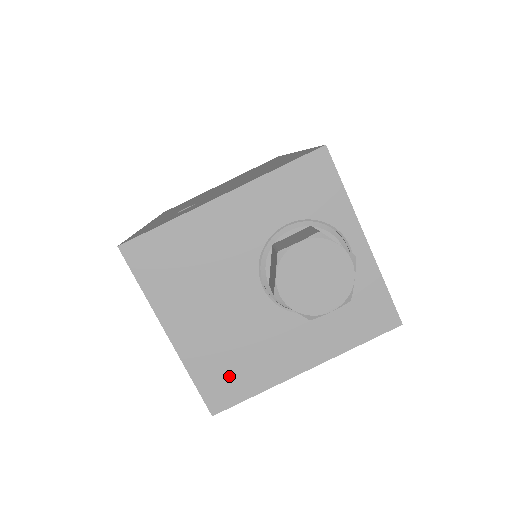
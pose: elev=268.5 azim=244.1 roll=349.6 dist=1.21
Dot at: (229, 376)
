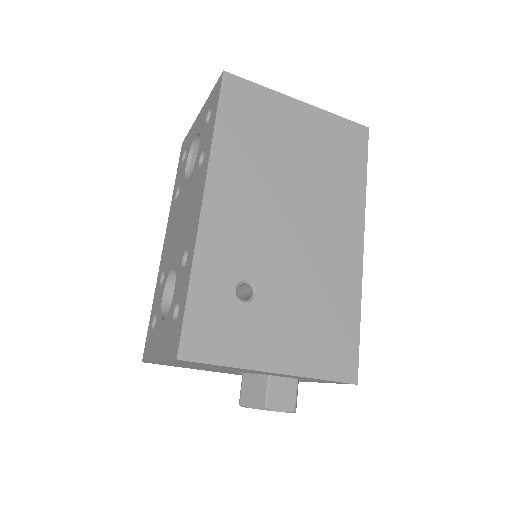
Dot at: (172, 365)
